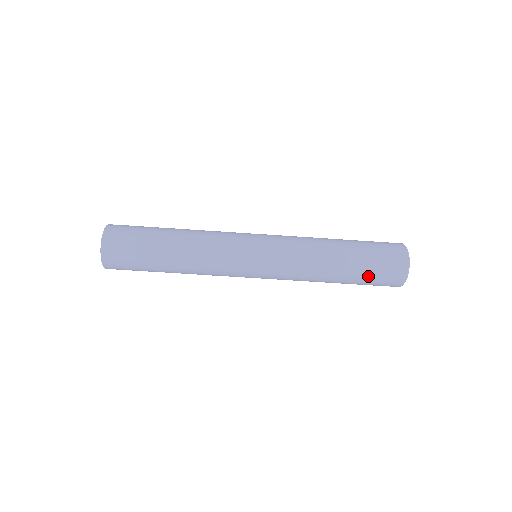
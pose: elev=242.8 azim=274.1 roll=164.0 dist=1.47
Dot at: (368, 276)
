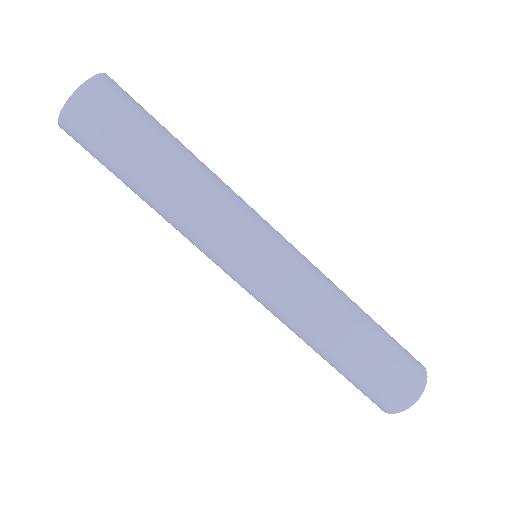
Dot at: (356, 381)
